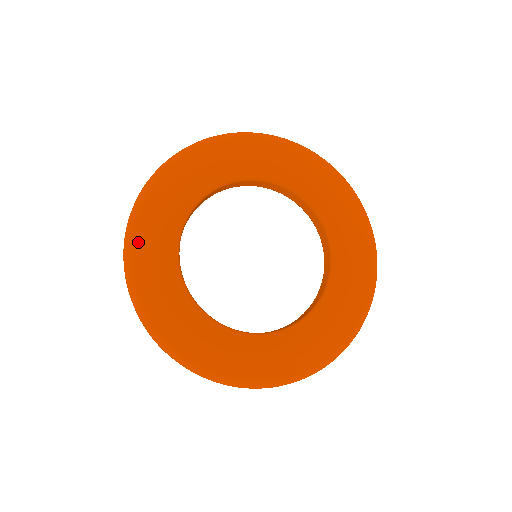
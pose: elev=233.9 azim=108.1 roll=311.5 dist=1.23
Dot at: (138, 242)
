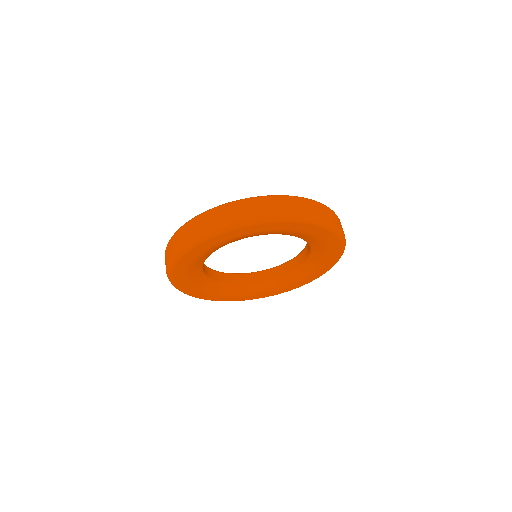
Dot at: (192, 252)
